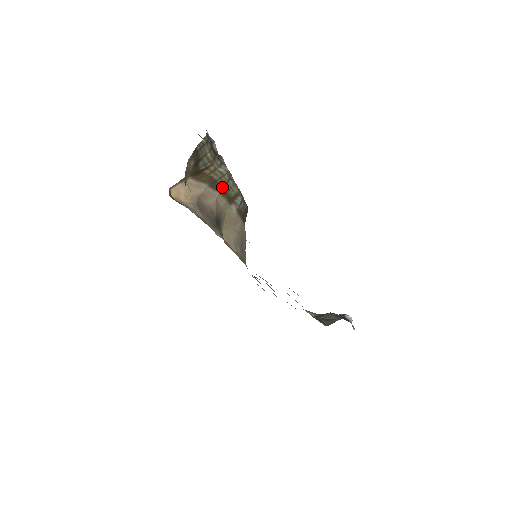
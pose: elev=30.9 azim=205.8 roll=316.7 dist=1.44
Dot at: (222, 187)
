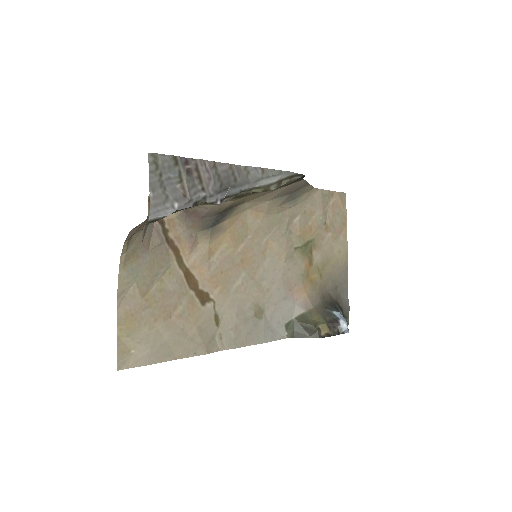
Dot at: occluded
